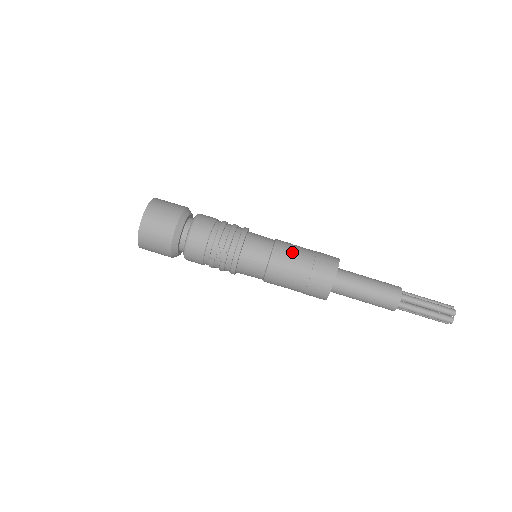
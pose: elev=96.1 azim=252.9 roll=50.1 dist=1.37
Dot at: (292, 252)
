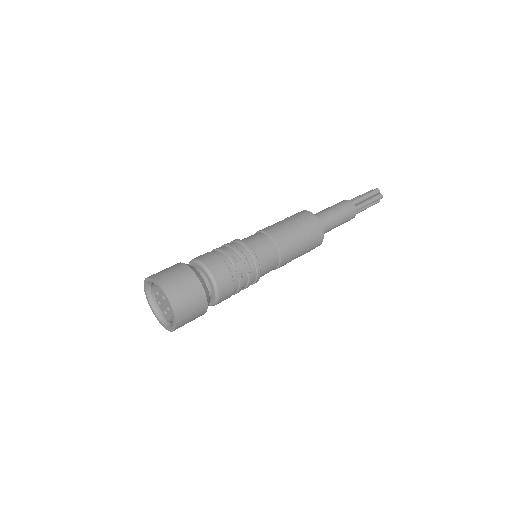
Dot at: (279, 226)
